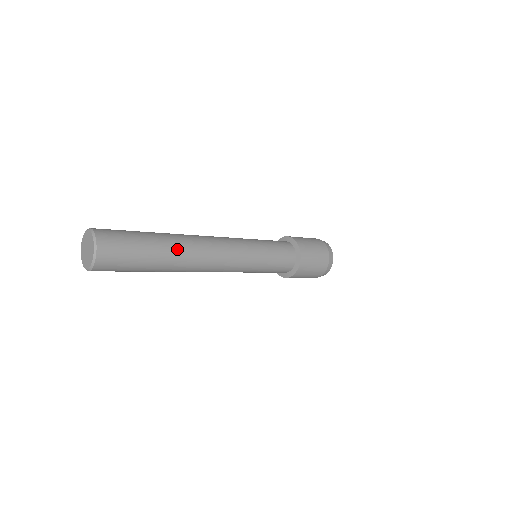
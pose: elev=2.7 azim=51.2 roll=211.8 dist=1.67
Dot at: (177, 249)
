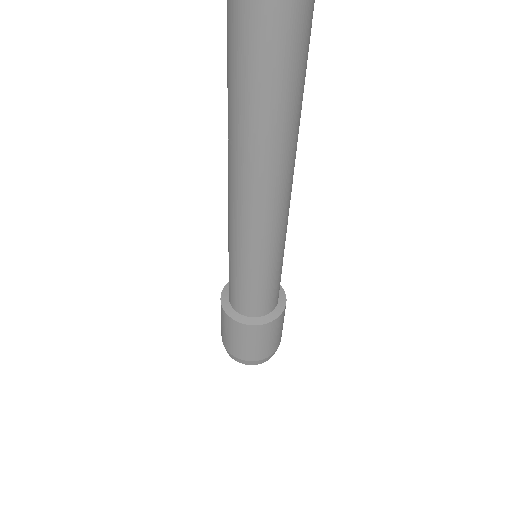
Dot at: (298, 114)
